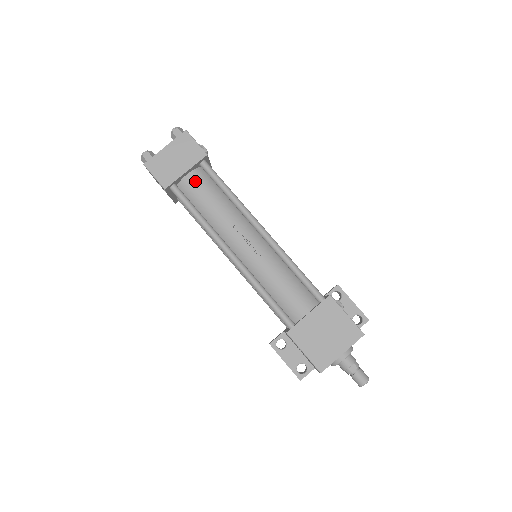
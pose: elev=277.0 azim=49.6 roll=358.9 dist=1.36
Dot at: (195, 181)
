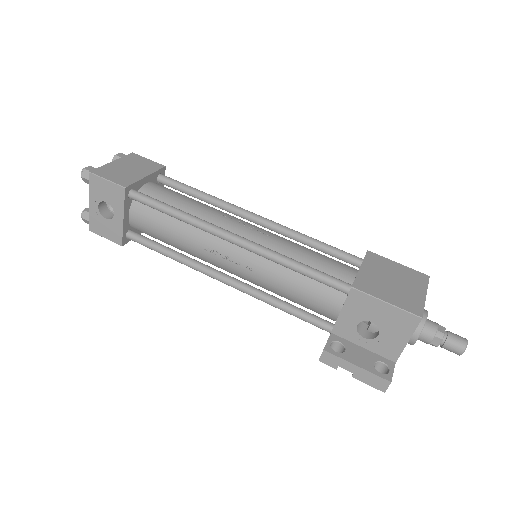
Dot at: (158, 187)
